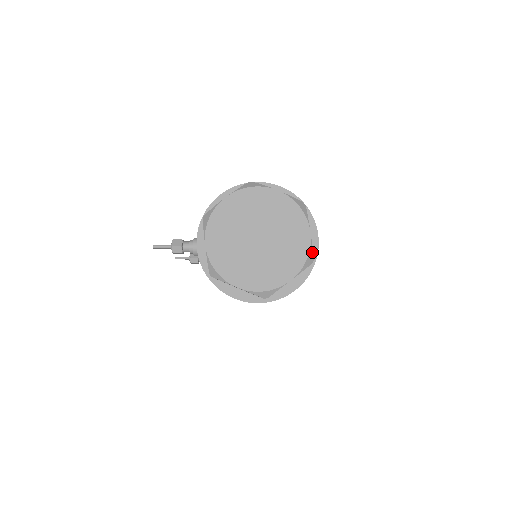
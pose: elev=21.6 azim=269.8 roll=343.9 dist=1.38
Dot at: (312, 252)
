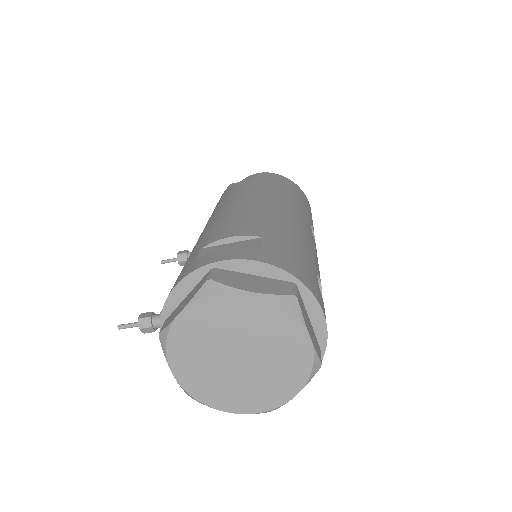
Dot at: (318, 358)
